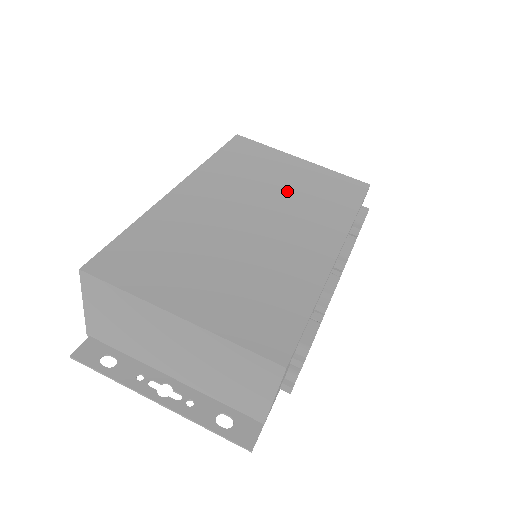
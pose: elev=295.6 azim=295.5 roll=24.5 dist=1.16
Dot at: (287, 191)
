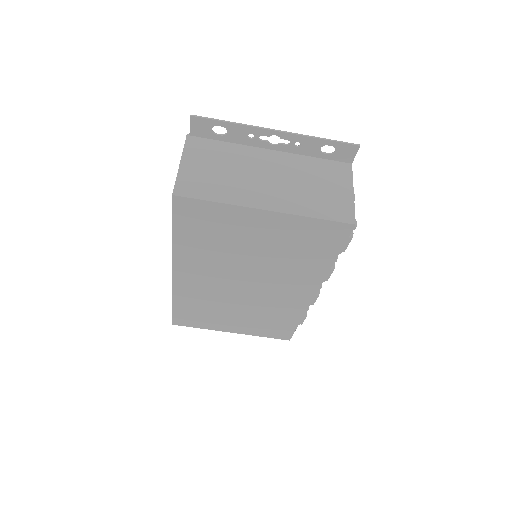
Dot at: (262, 257)
